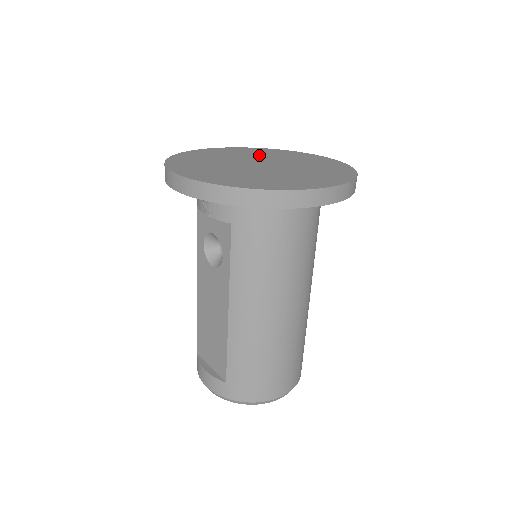
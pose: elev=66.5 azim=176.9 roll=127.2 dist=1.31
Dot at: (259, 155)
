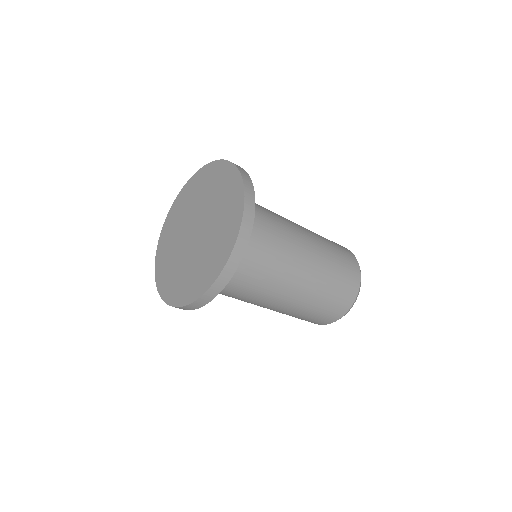
Dot at: (213, 198)
